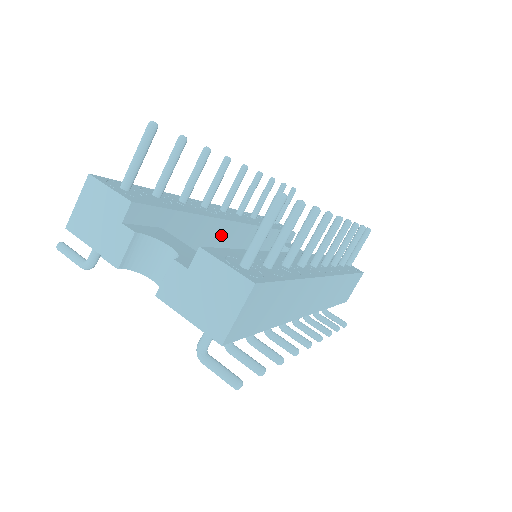
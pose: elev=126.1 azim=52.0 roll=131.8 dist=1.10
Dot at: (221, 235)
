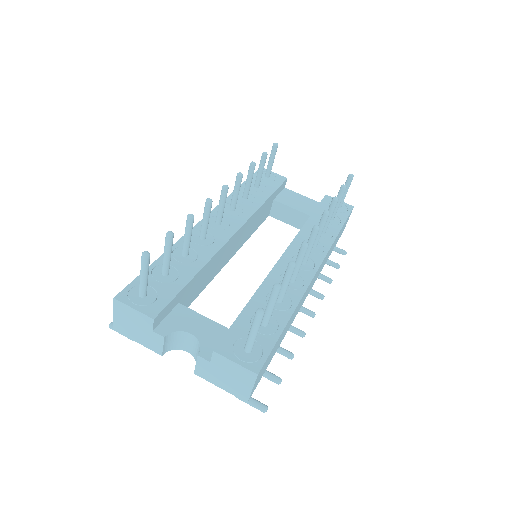
Dot at: (223, 254)
